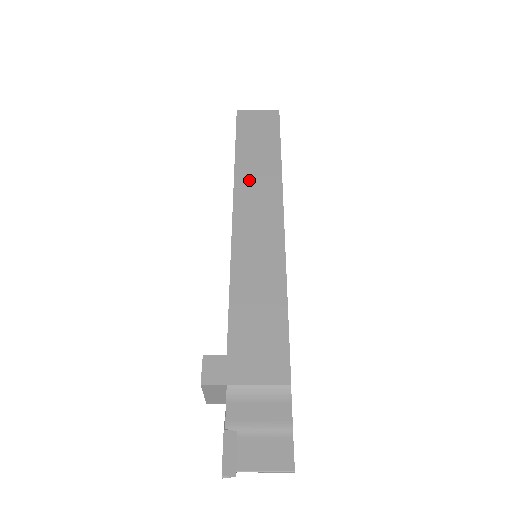
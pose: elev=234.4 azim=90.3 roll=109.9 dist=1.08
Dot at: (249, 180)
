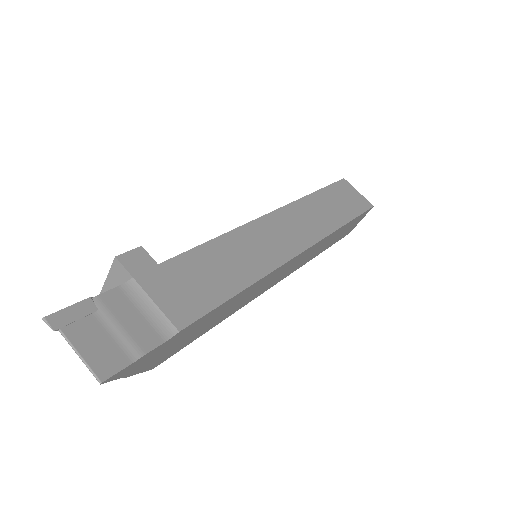
Dot at: (307, 211)
